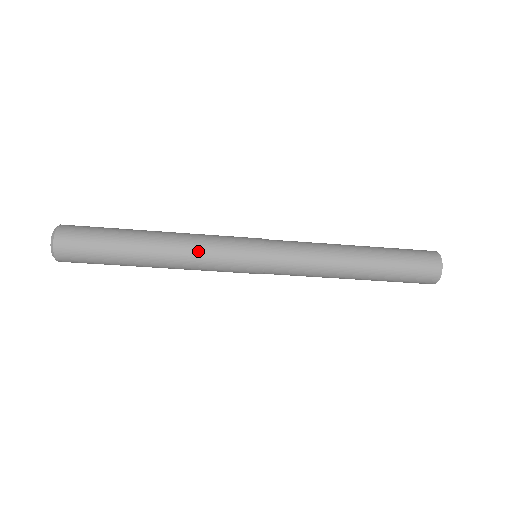
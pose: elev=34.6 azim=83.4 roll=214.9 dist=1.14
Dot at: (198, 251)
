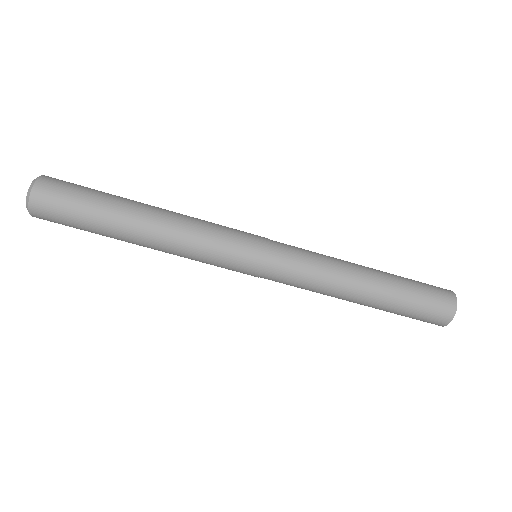
Dot at: (195, 231)
